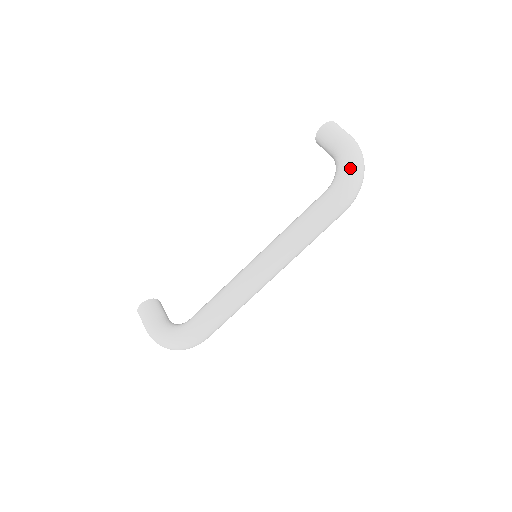
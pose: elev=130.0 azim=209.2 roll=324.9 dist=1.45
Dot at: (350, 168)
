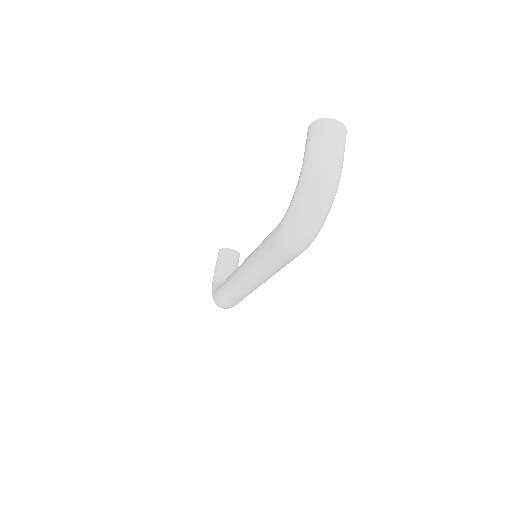
Dot at: (293, 207)
